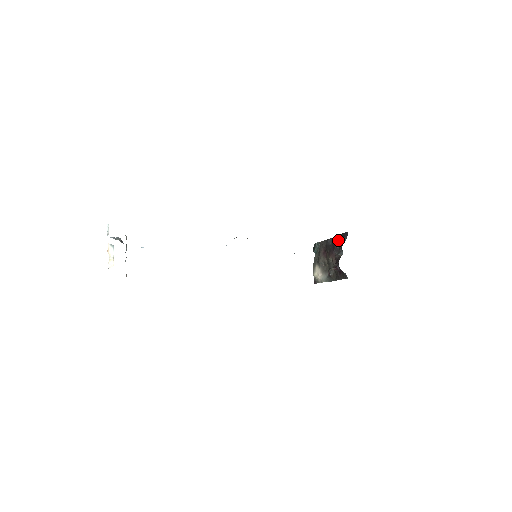
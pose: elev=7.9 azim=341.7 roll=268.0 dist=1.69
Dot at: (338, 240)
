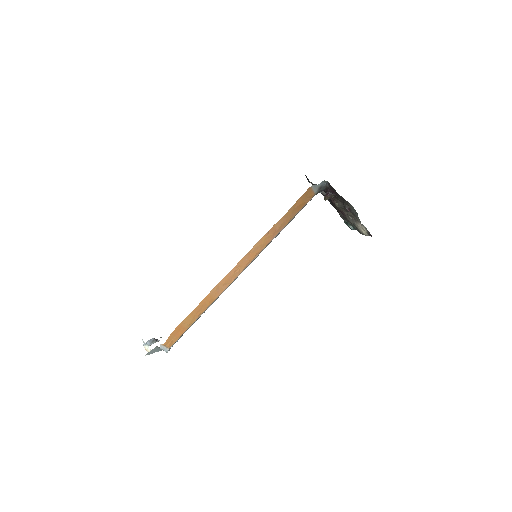
Dot at: occluded
